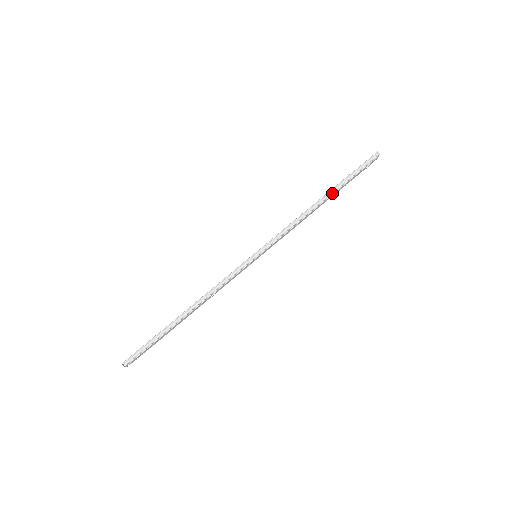
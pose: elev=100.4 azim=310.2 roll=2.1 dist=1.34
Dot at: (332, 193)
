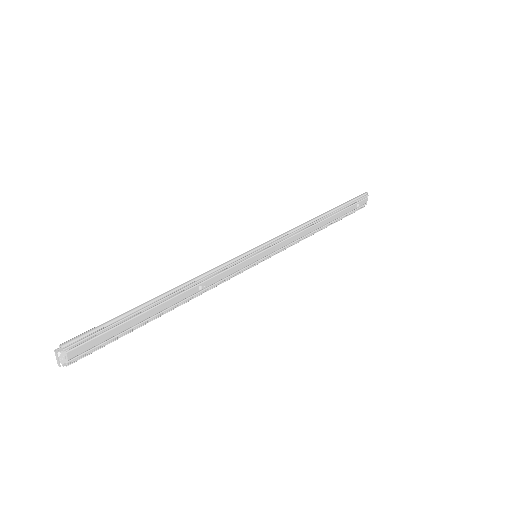
Dot at: (331, 213)
